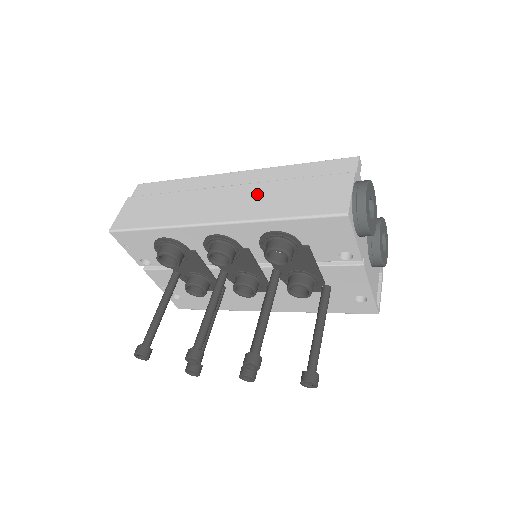
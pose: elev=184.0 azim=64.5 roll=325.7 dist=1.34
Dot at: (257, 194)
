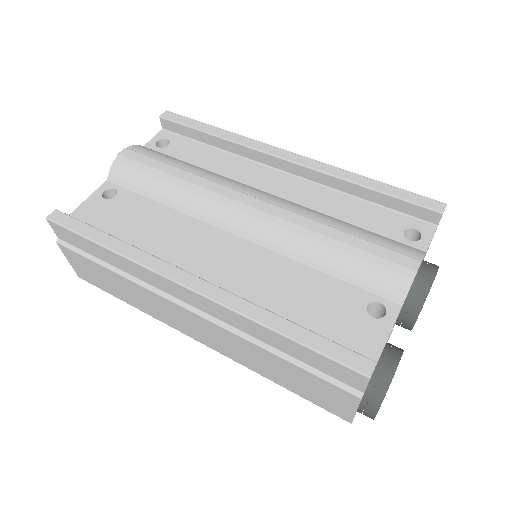
Dot at: (234, 345)
